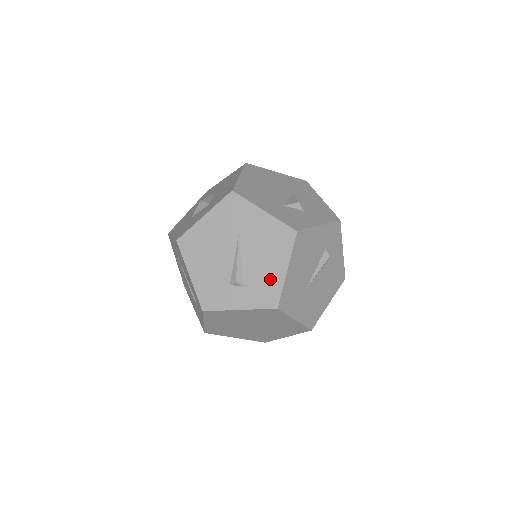
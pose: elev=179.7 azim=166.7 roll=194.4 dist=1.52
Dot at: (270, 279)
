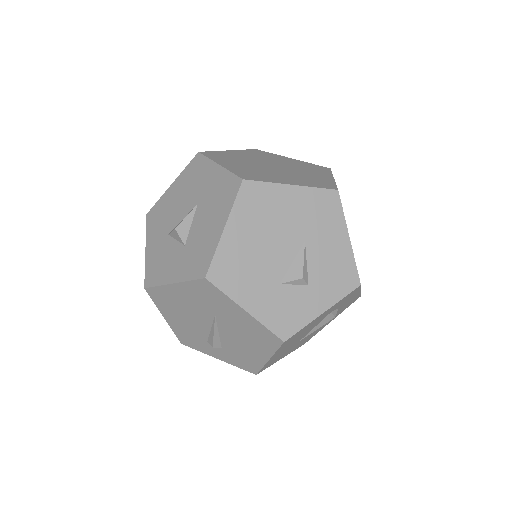
Dot at: (250, 357)
